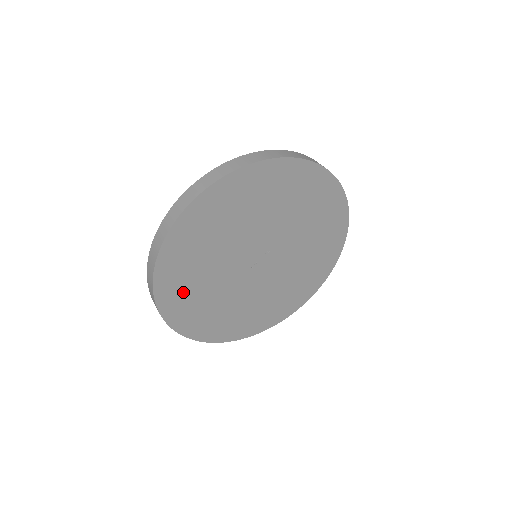
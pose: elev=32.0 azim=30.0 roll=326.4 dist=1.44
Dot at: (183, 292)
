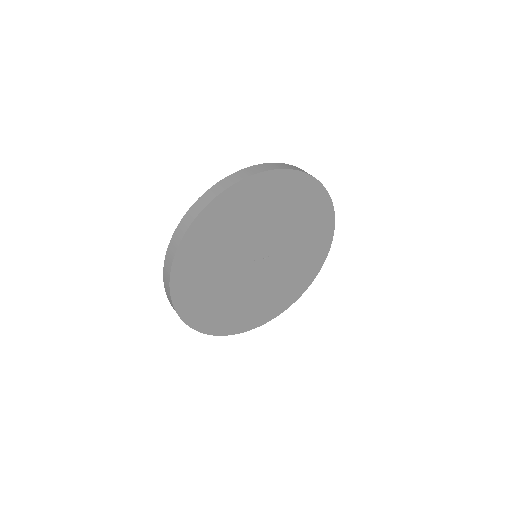
Dot at: (209, 236)
